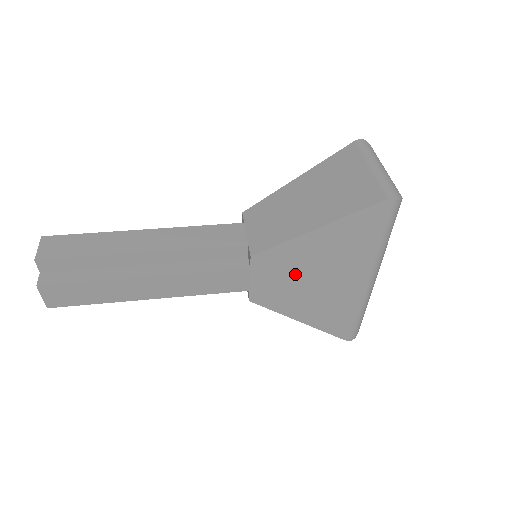
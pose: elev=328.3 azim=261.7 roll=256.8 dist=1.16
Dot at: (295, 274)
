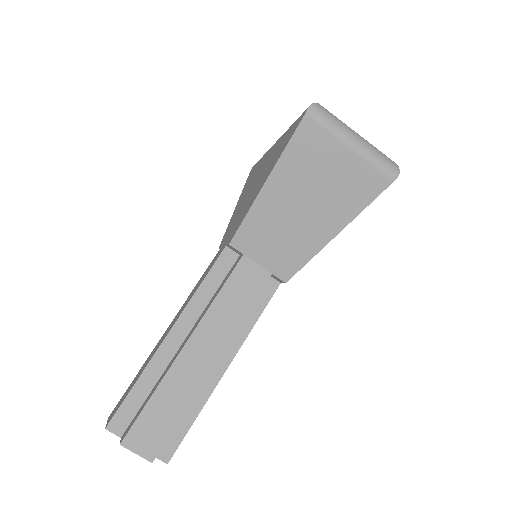
Dot at: occluded
